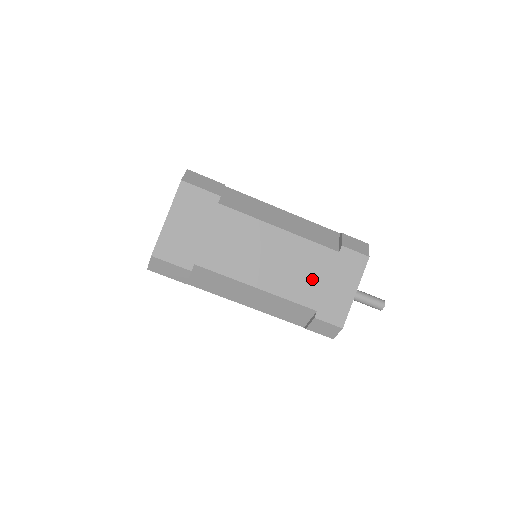
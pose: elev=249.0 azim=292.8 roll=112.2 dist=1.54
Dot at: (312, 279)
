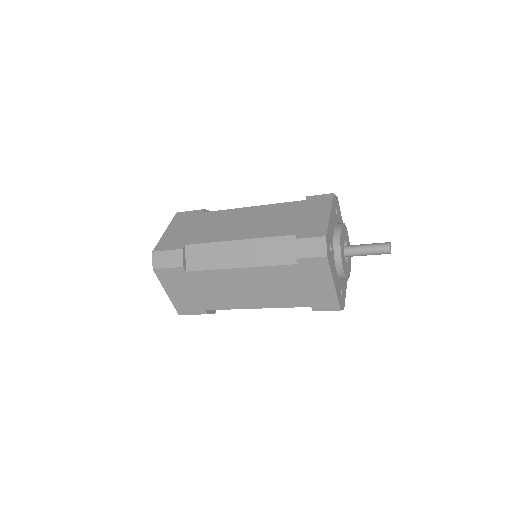
Dot at: (291, 289)
